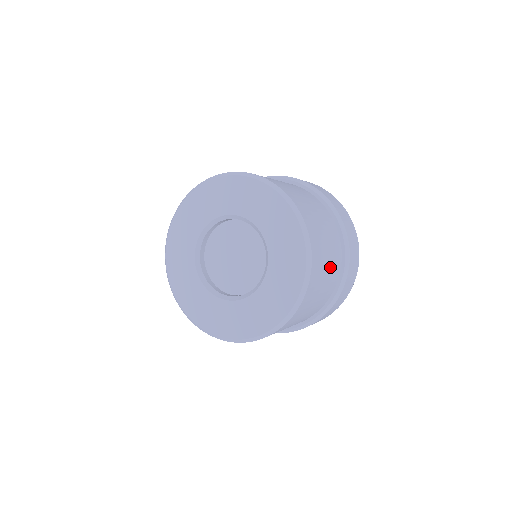
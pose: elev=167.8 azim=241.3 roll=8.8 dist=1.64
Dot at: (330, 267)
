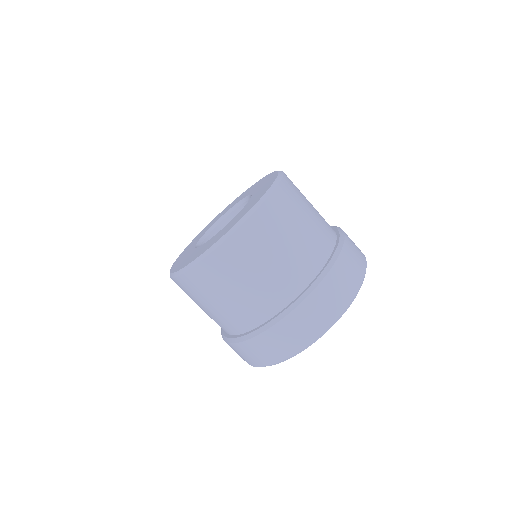
Dot at: (272, 273)
